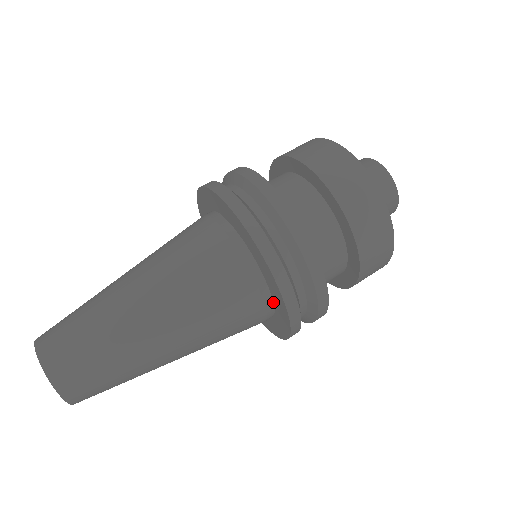
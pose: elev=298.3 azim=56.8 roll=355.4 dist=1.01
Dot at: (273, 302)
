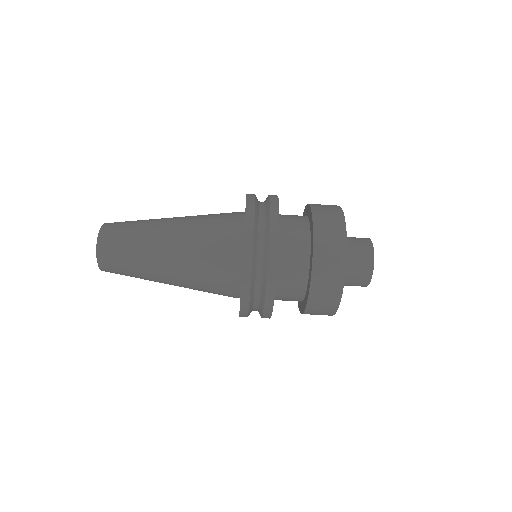
Dot at: occluded
